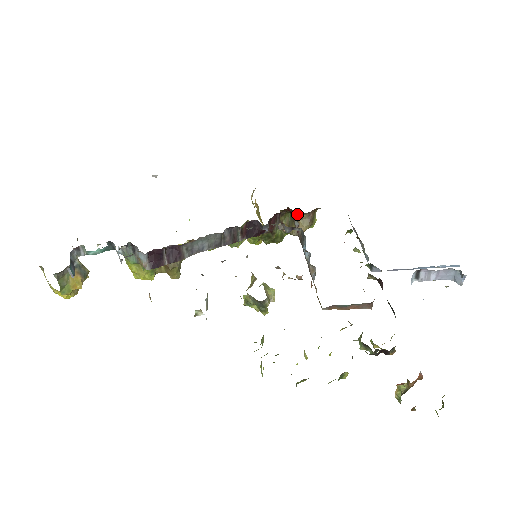
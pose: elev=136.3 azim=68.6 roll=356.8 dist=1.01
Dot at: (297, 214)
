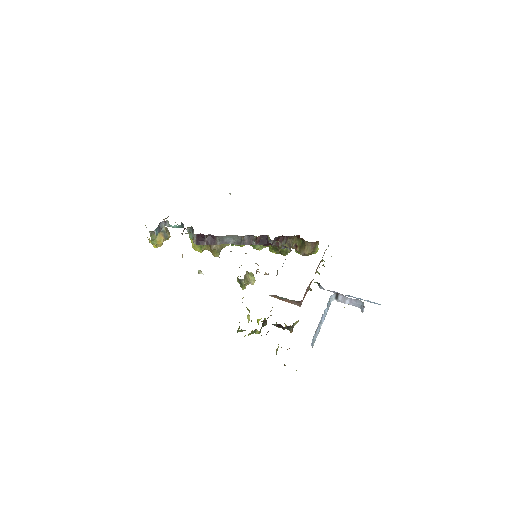
Dot at: (305, 241)
